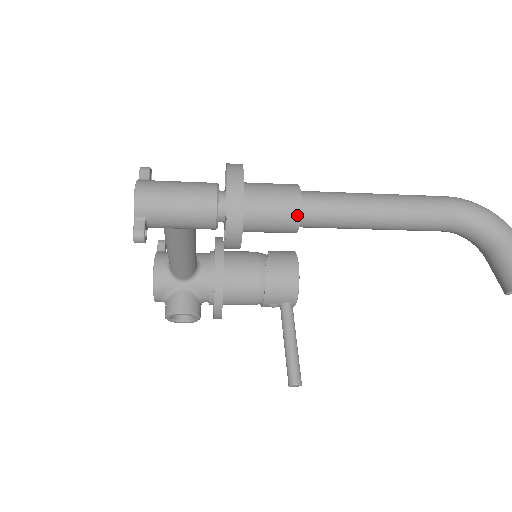
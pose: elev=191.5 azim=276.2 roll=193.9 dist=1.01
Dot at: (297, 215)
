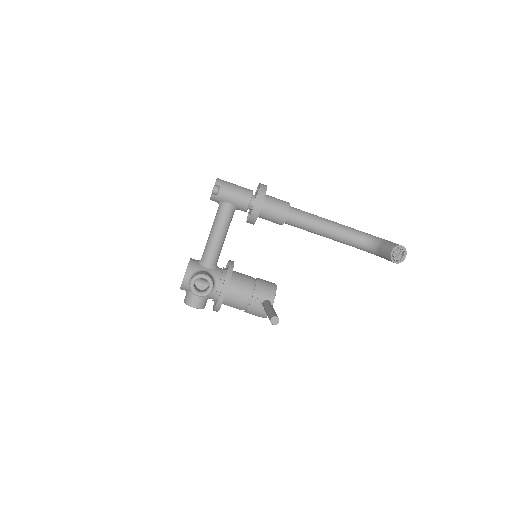
Dot at: (288, 206)
